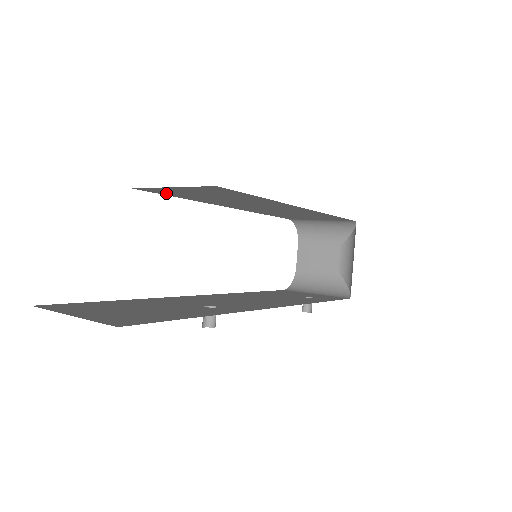
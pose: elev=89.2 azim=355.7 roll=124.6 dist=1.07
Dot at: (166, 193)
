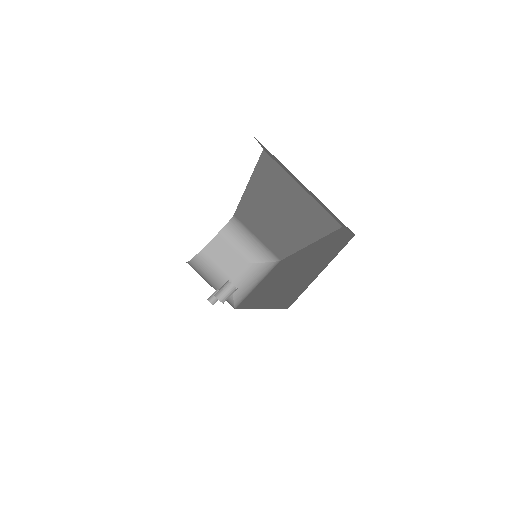
Dot at: (266, 169)
